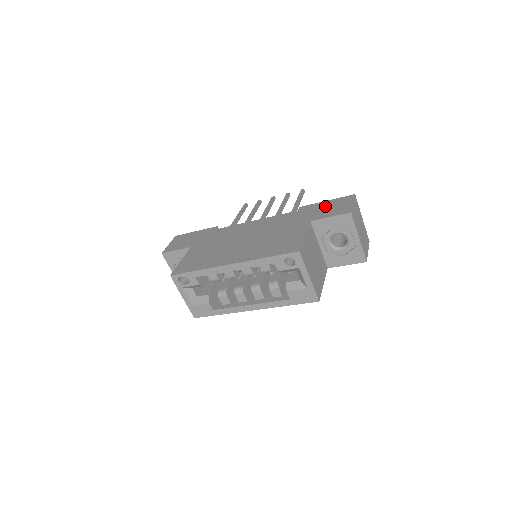
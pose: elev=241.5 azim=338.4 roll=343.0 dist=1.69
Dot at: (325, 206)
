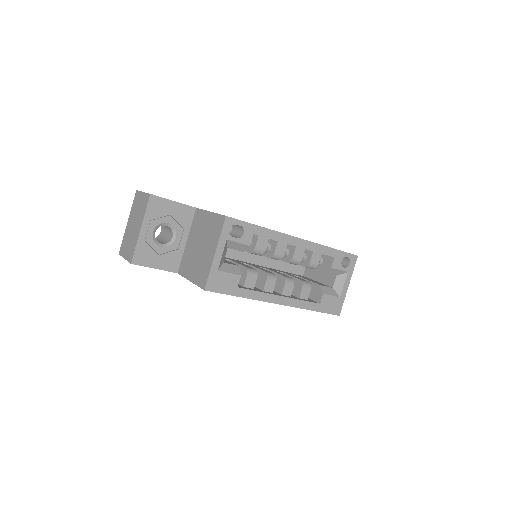
Dot at: occluded
